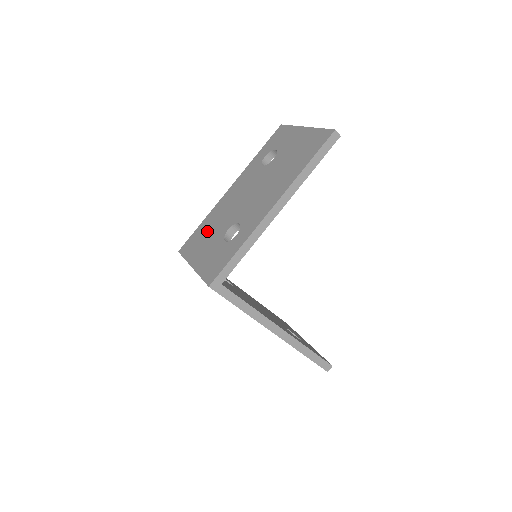
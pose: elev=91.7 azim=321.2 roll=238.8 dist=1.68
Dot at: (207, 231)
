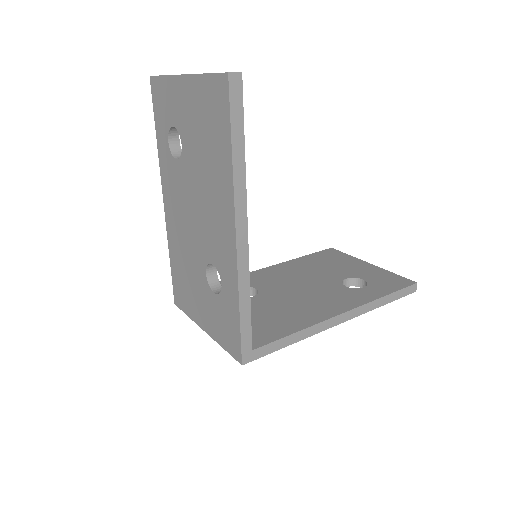
Dot at: (184, 275)
